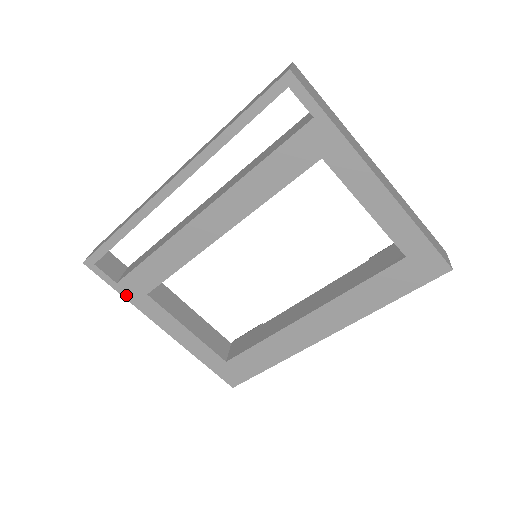
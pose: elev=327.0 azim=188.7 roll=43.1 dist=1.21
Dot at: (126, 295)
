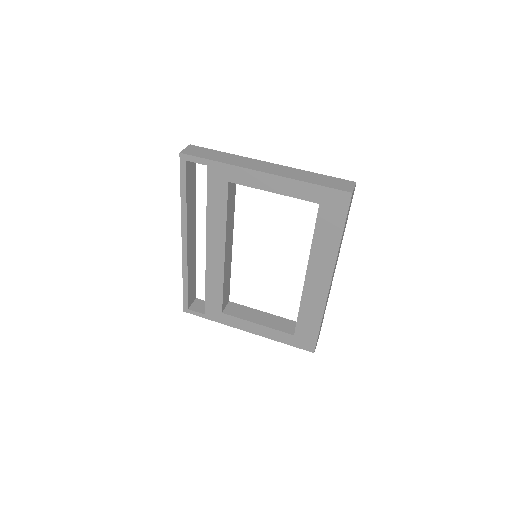
Dot at: (214, 319)
